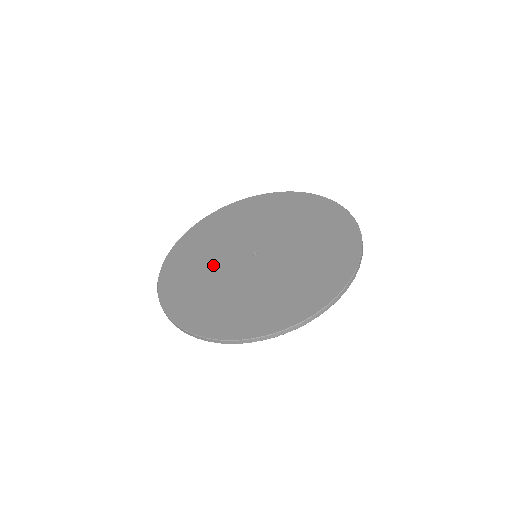
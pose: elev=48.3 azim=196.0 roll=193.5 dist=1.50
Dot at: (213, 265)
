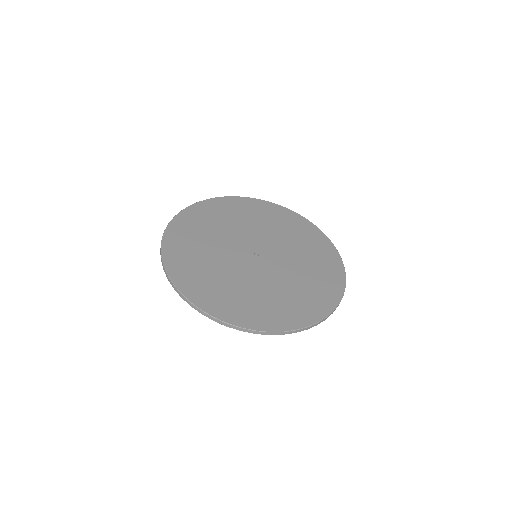
Dot at: (235, 229)
